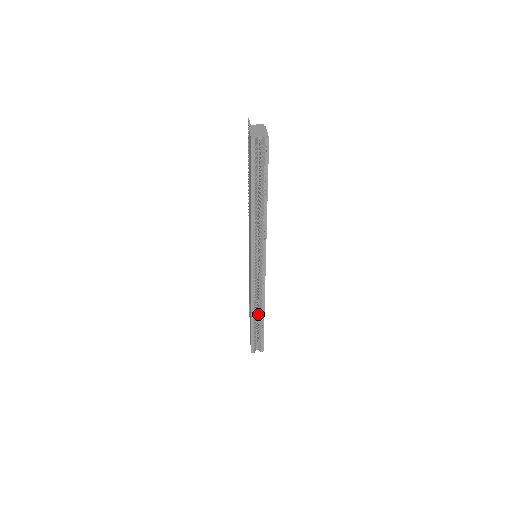
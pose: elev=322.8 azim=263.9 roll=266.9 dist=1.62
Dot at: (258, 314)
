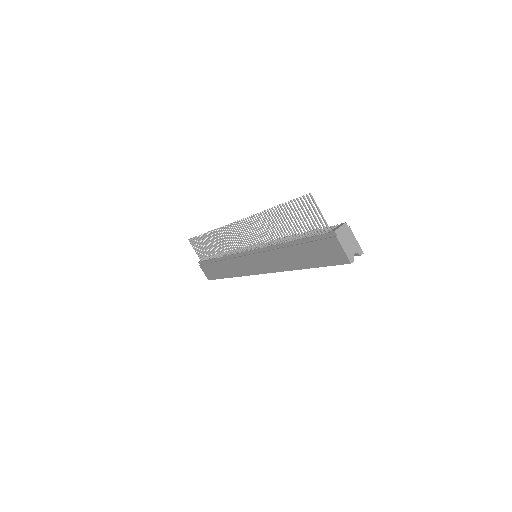
Dot at: occluded
